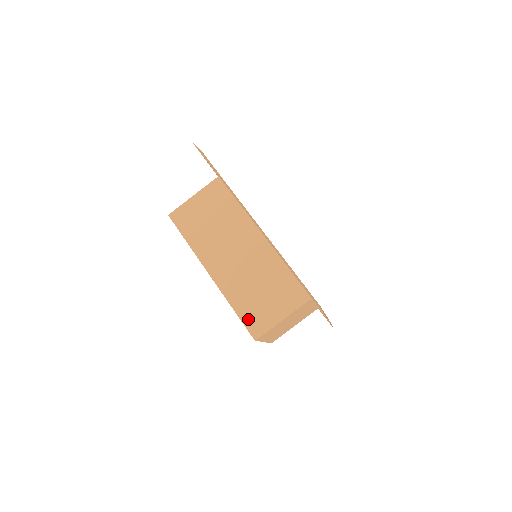
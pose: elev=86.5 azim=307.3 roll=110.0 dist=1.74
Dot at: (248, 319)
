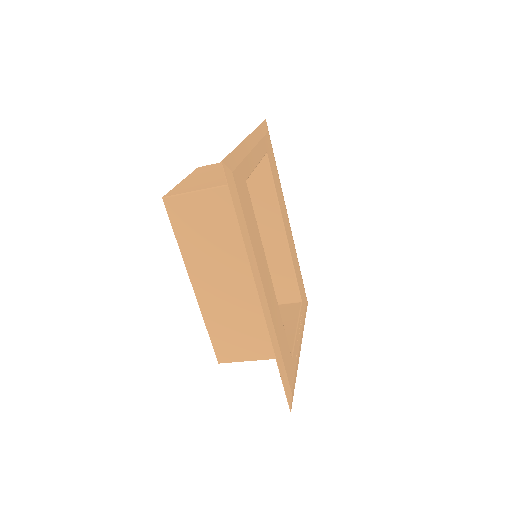
Dot at: (219, 345)
